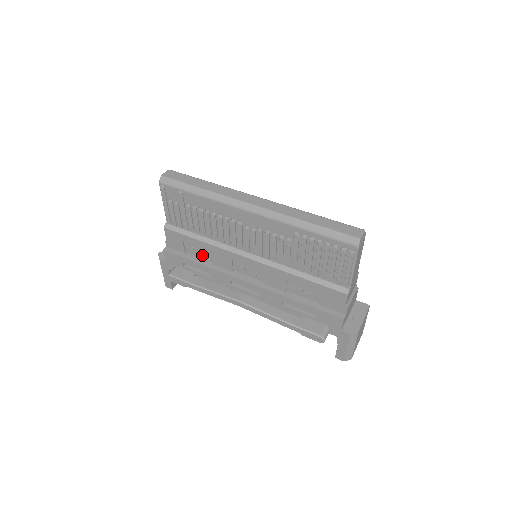
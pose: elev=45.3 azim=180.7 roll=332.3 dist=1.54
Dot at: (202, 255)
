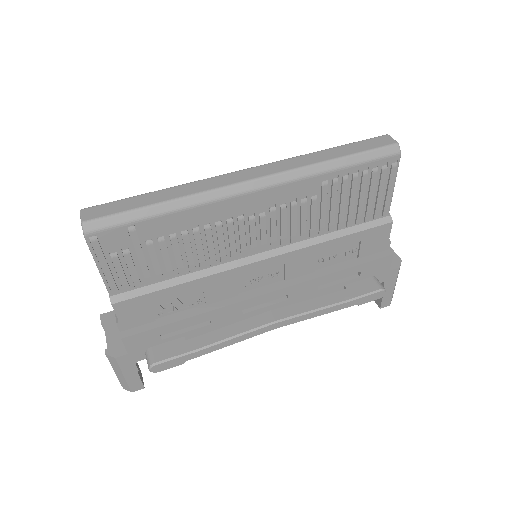
Dot at: (183, 305)
